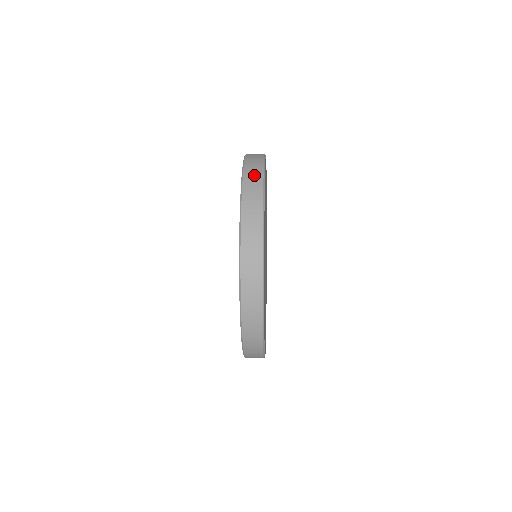
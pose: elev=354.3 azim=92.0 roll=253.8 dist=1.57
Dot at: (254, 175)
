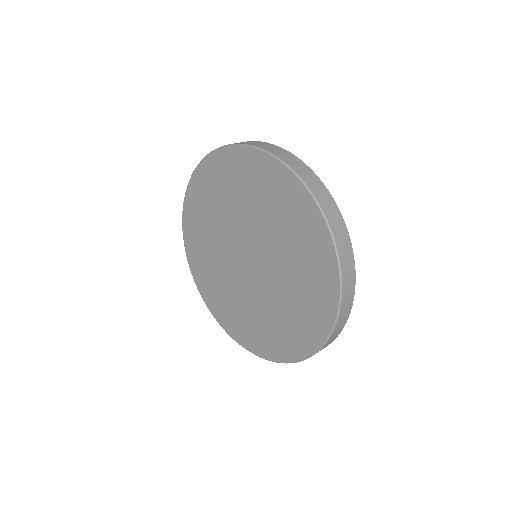
Dot at: (344, 239)
